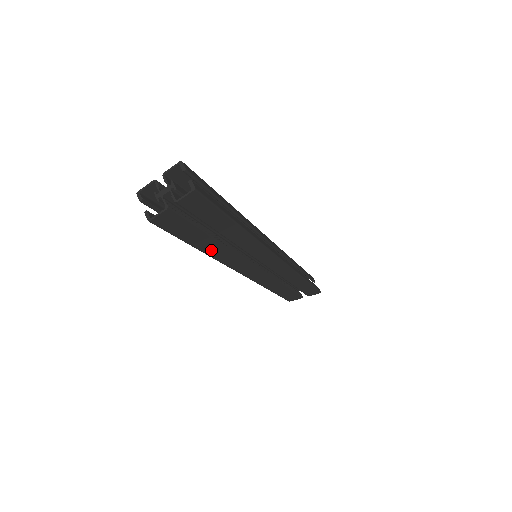
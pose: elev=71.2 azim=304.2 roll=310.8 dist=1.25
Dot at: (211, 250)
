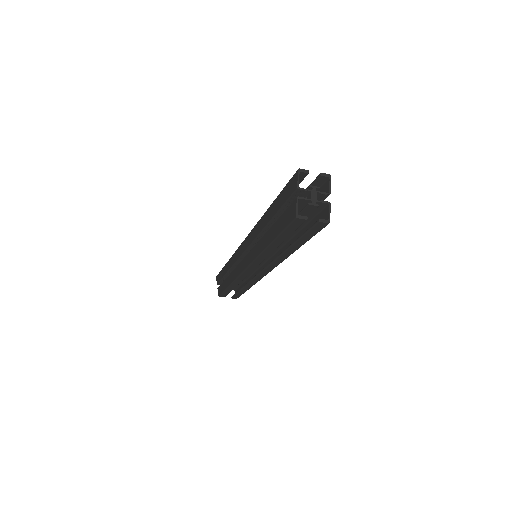
Dot at: occluded
